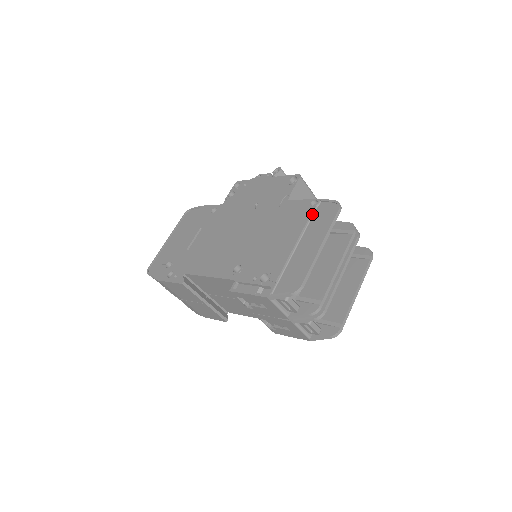
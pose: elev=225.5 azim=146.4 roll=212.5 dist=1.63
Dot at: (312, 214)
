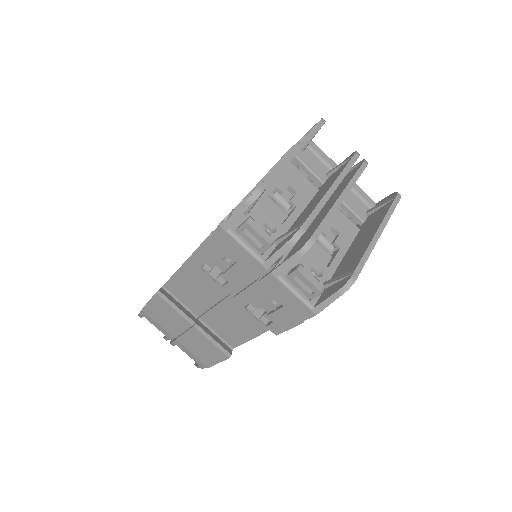
Dot at: (294, 147)
